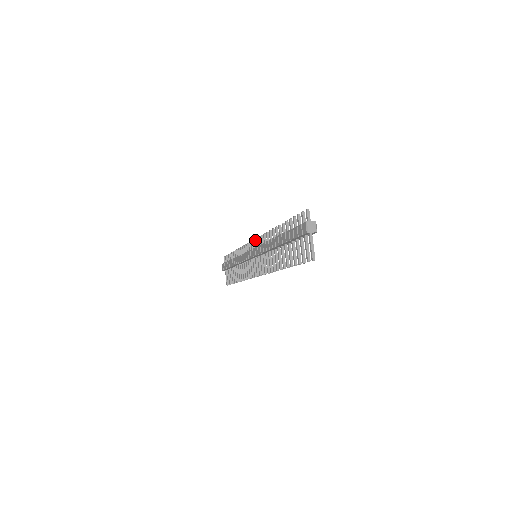
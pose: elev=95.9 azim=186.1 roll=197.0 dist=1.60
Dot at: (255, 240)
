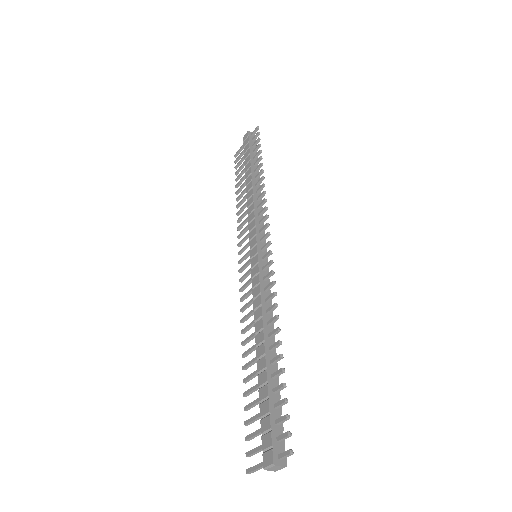
Dot at: (270, 244)
